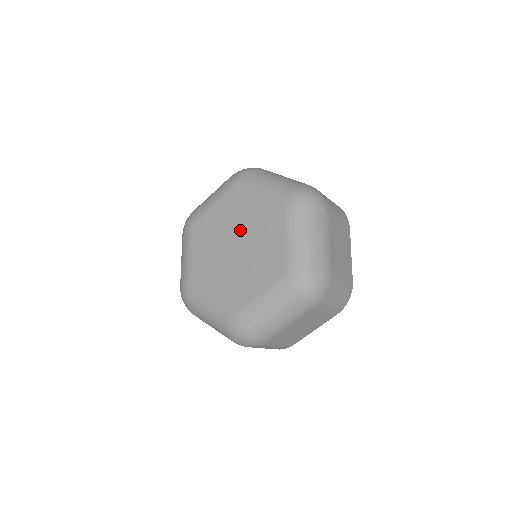
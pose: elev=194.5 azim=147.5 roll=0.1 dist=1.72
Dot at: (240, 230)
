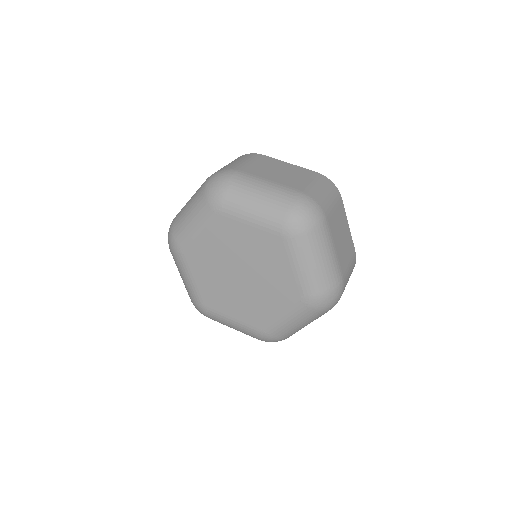
Dot at: (255, 271)
